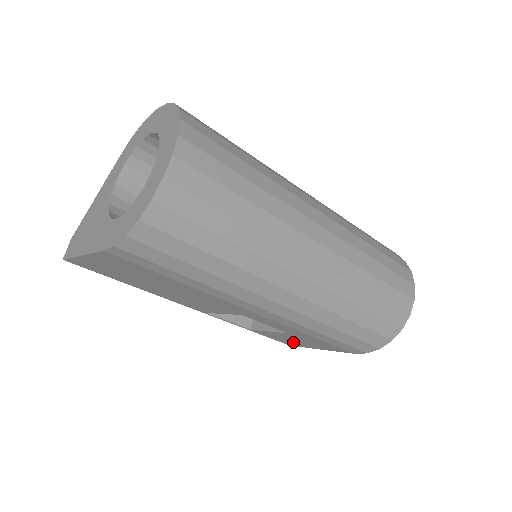
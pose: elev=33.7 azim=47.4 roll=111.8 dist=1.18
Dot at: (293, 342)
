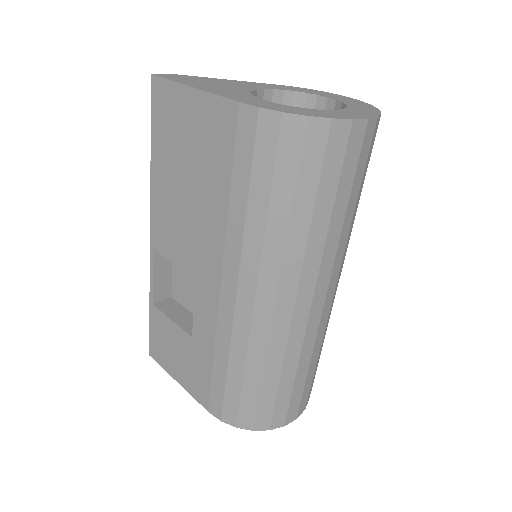
Dot at: (166, 353)
